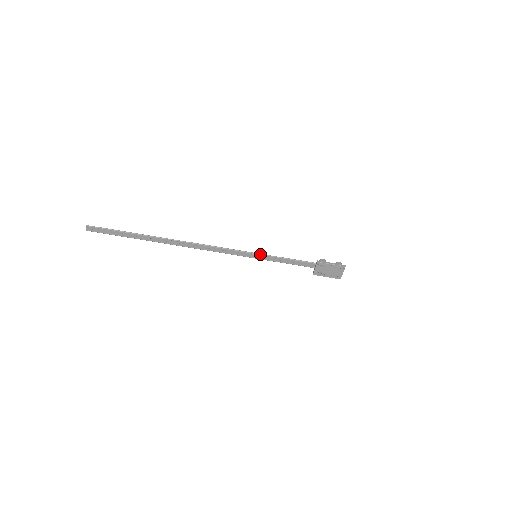
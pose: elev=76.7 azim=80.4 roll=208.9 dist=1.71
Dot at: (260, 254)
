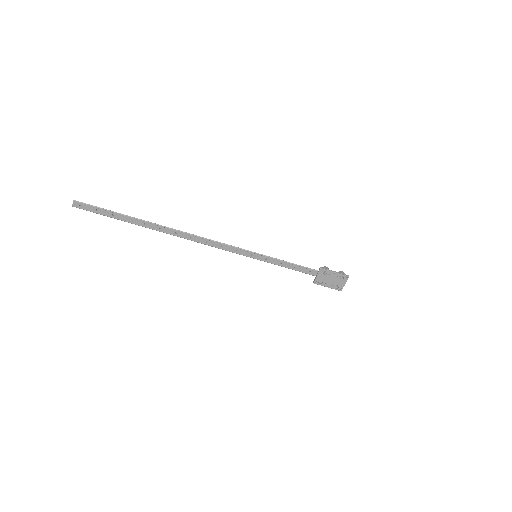
Dot at: (261, 254)
